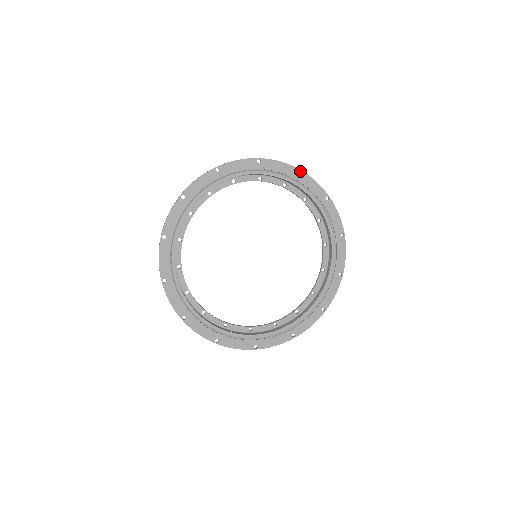
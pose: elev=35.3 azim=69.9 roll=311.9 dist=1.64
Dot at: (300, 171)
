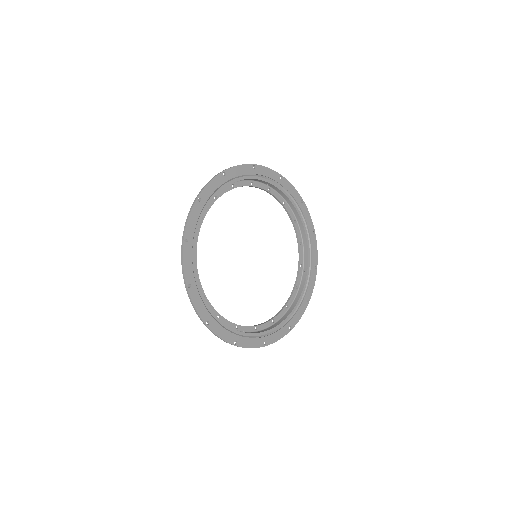
Dot at: (282, 177)
